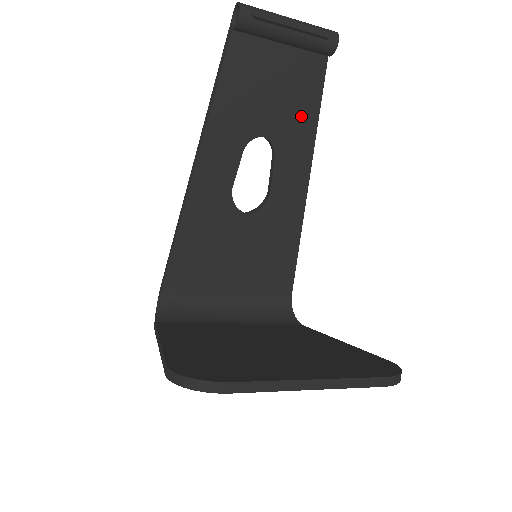
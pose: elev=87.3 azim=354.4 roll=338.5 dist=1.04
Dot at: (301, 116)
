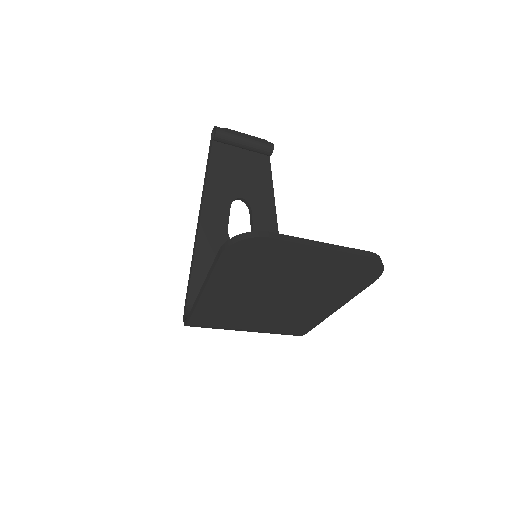
Dot at: (262, 187)
